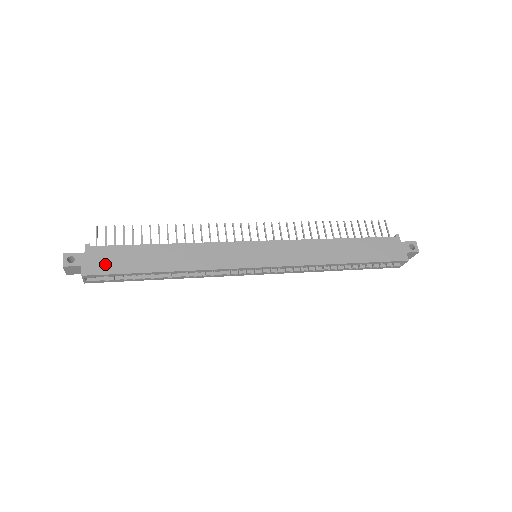
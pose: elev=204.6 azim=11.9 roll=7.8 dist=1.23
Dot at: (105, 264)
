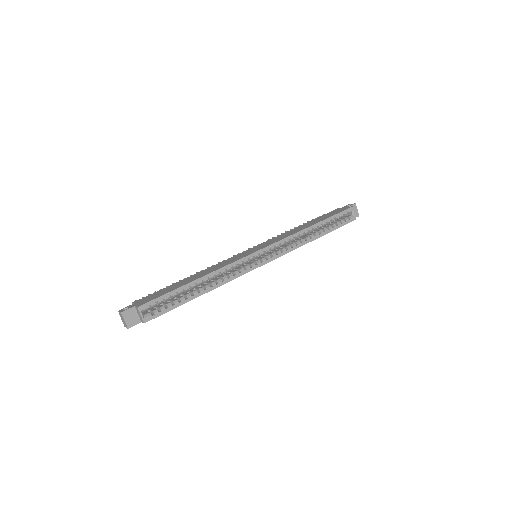
Dot at: (151, 298)
